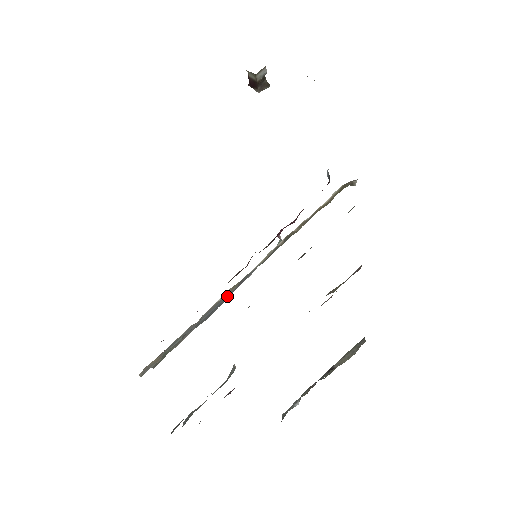
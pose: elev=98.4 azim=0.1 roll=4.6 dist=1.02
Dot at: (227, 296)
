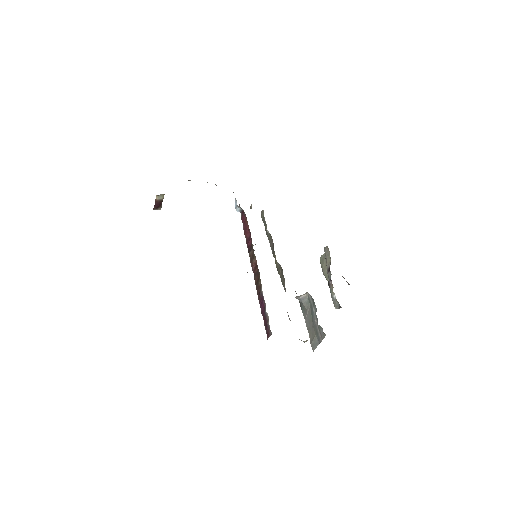
Dot at: occluded
